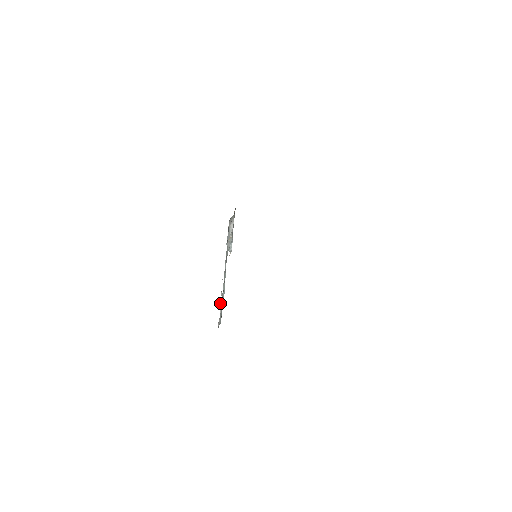
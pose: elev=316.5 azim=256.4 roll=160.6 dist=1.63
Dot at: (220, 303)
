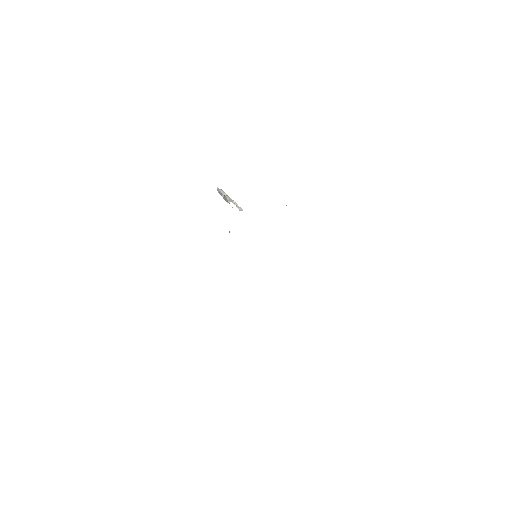
Dot at: occluded
